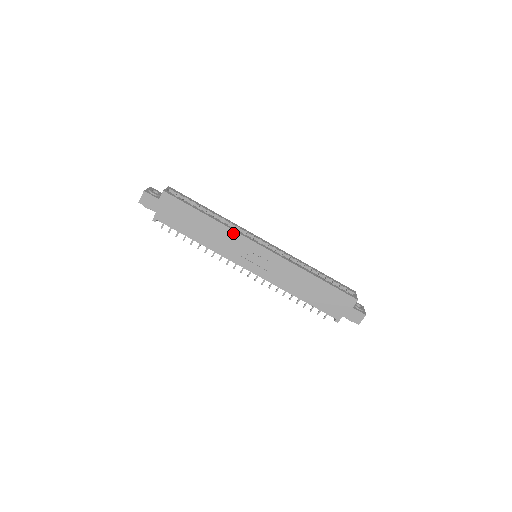
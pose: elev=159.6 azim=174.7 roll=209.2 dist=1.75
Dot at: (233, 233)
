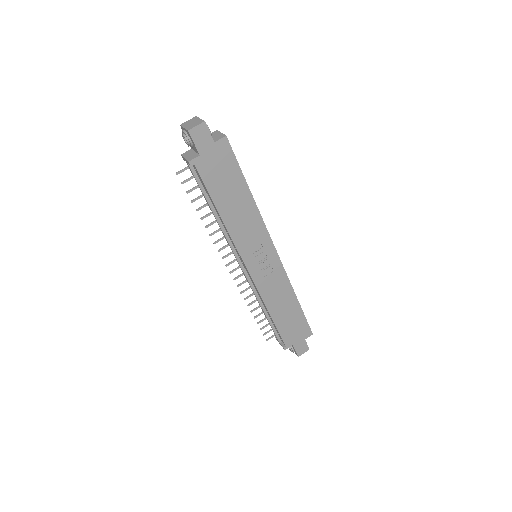
Dot at: (261, 224)
